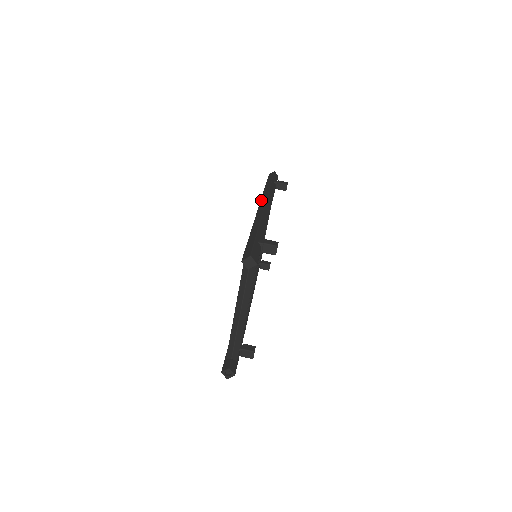
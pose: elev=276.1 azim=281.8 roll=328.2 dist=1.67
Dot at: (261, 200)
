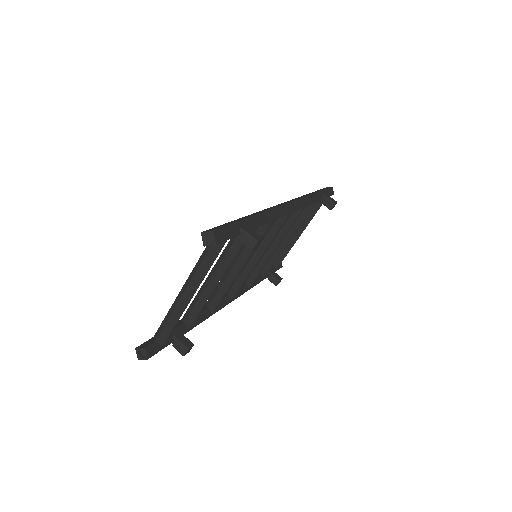
Dot at: (290, 200)
